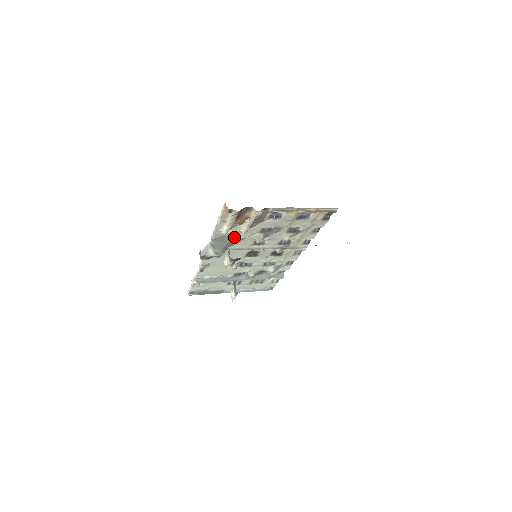
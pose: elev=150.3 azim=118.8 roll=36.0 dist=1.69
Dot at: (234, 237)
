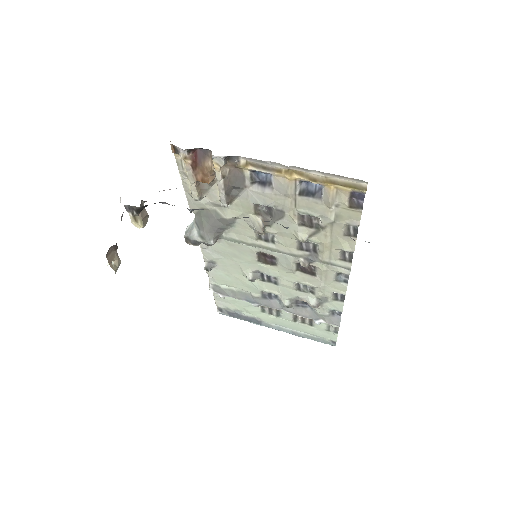
Dot at: (219, 213)
